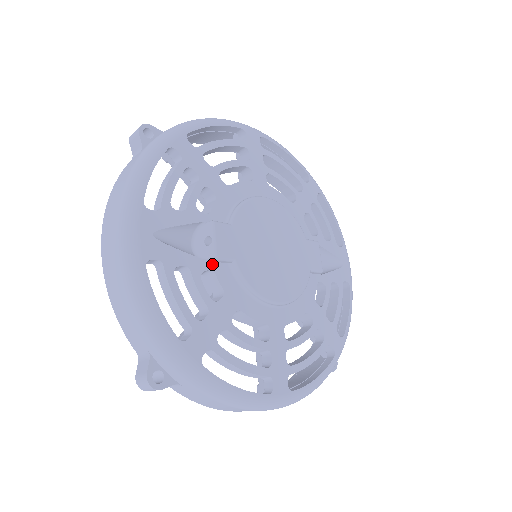
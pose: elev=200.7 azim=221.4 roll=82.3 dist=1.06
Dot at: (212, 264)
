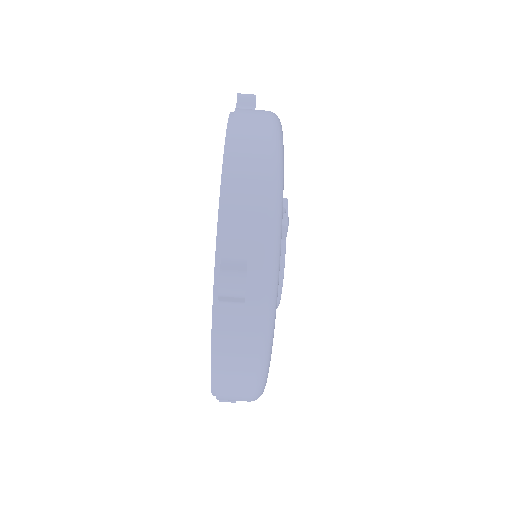
Dot at: occluded
